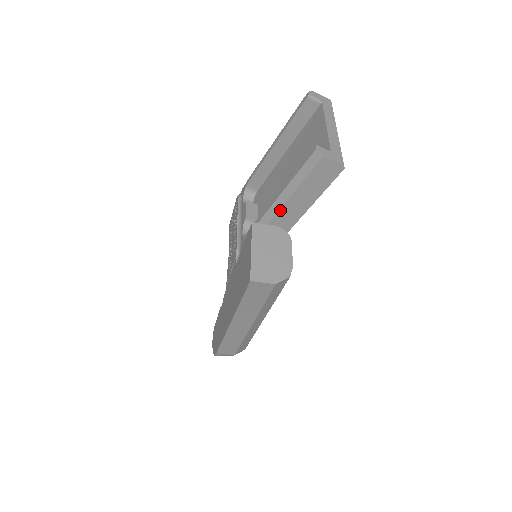
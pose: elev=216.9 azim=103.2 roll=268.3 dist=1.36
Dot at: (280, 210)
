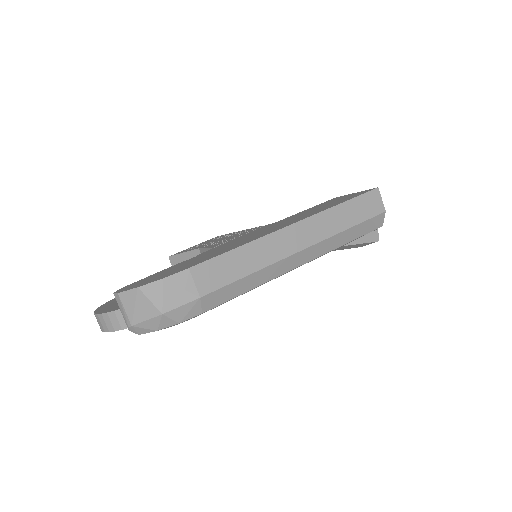
Dot at: occluded
